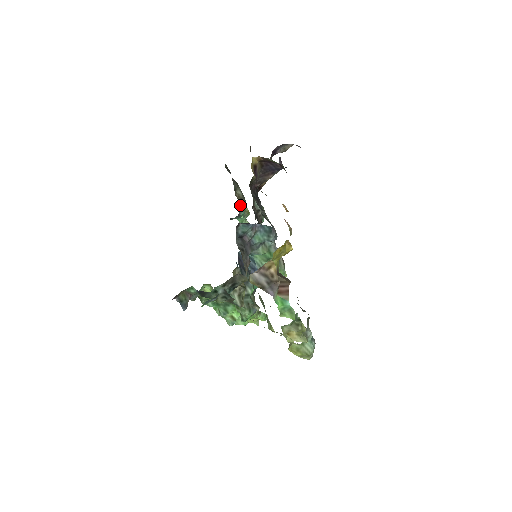
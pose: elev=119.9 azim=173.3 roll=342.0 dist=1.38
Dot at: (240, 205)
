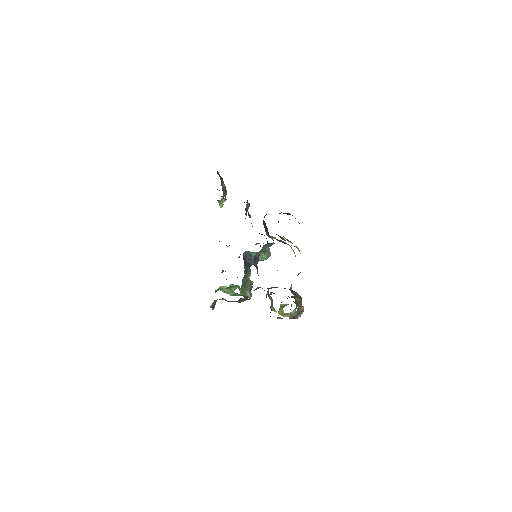
Dot at: (225, 195)
